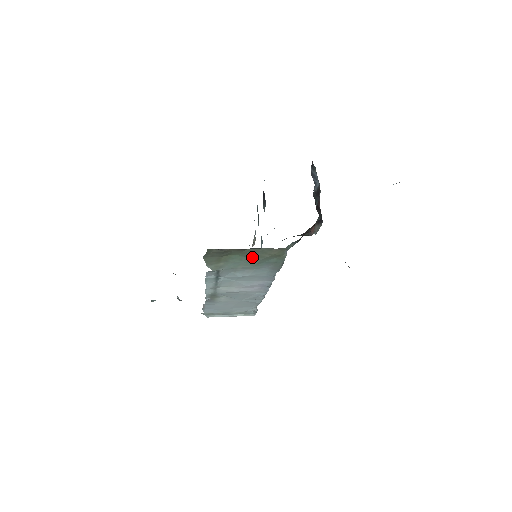
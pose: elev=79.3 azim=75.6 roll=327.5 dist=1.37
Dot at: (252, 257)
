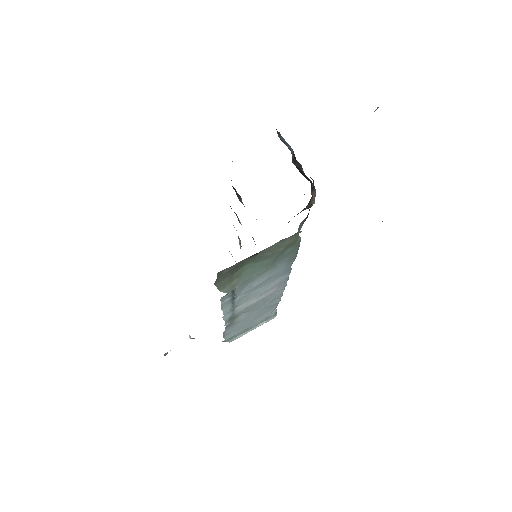
Dot at: (266, 258)
